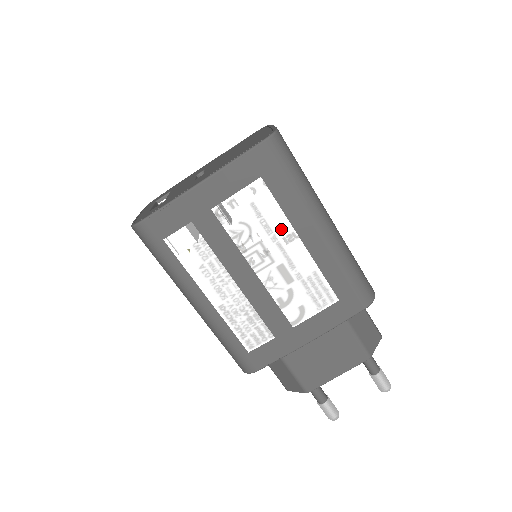
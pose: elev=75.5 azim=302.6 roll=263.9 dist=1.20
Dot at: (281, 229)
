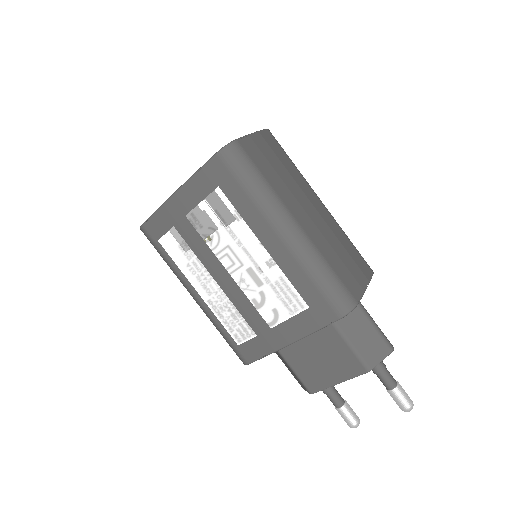
Dot at: (244, 235)
